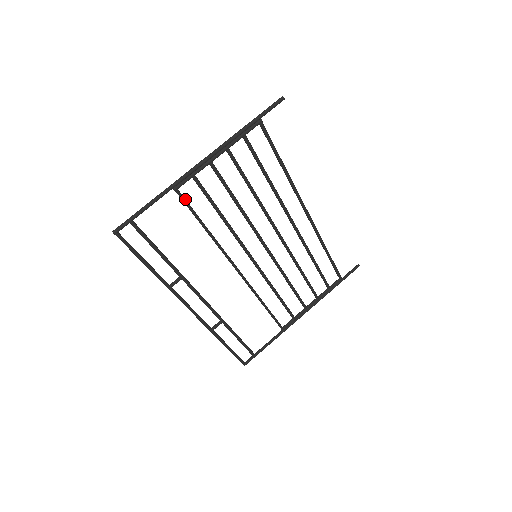
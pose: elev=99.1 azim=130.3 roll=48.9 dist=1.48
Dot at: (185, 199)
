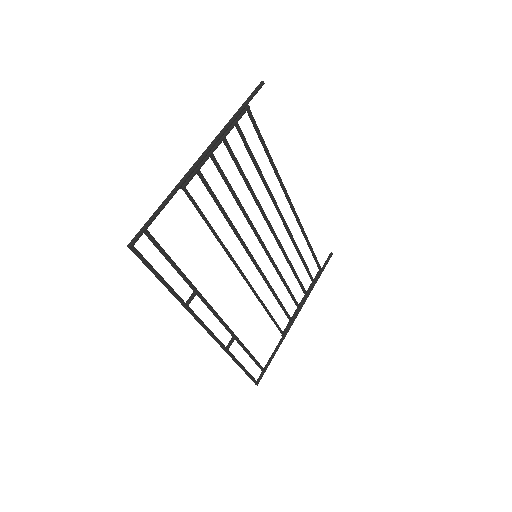
Dot at: occluded
